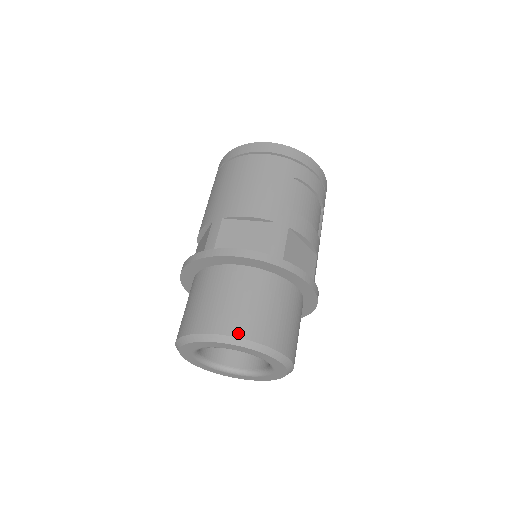
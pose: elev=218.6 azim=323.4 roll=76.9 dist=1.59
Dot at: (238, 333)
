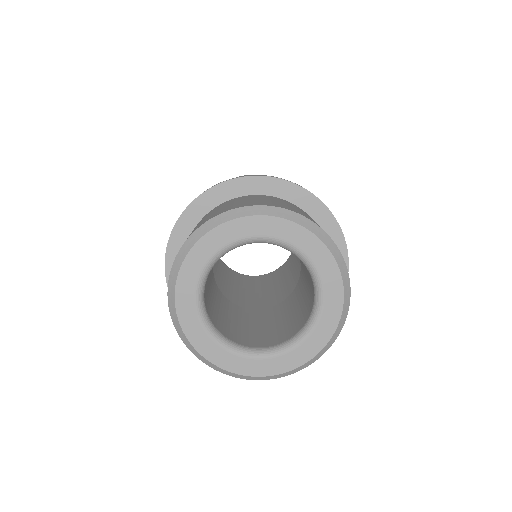
Dot at: (215, 216)
